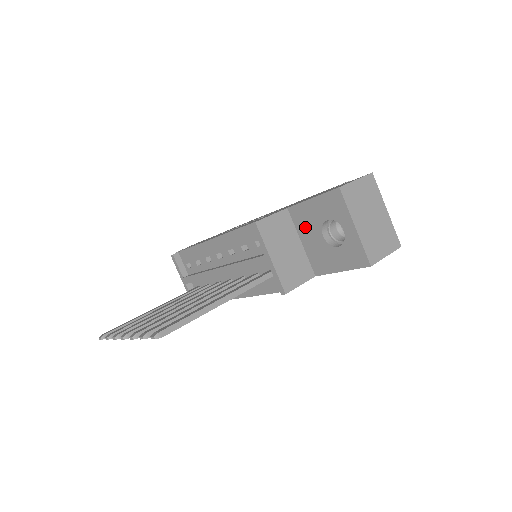
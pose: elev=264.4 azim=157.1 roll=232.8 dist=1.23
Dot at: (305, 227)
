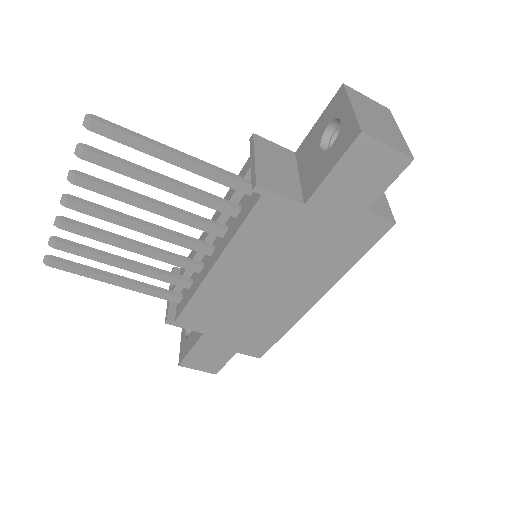
Dot at: (306, 156)
